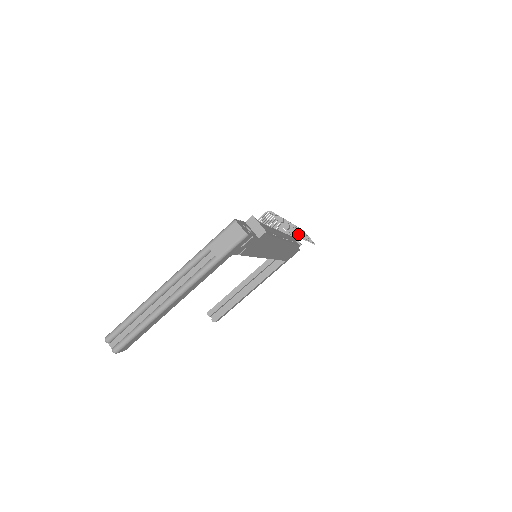
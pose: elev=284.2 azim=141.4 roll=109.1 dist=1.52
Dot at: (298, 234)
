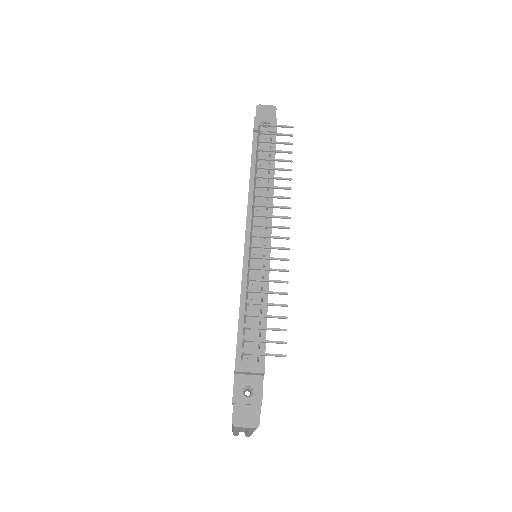
Dot at: (282, 260)
